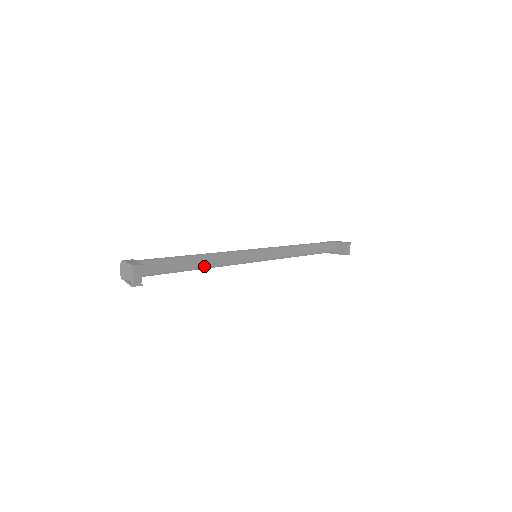
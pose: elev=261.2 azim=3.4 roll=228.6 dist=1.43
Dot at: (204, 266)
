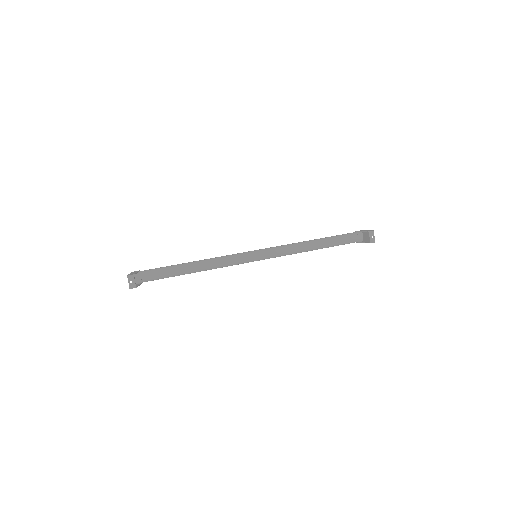
Dot at: (201, 269)
